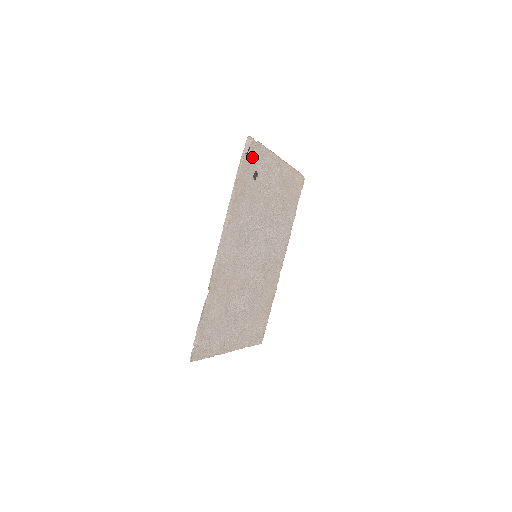
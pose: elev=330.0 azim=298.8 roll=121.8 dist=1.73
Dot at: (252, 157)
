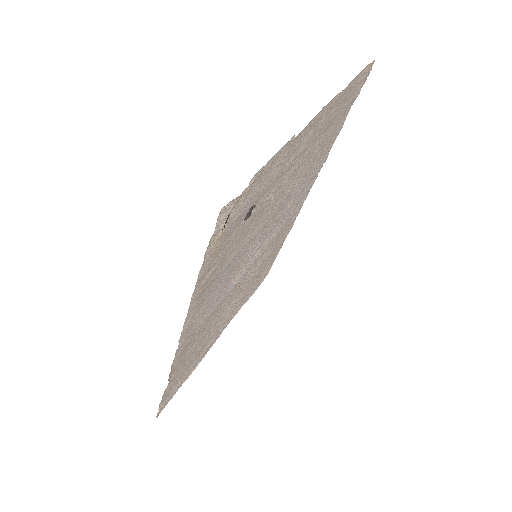
Dot at: (238, 211)
